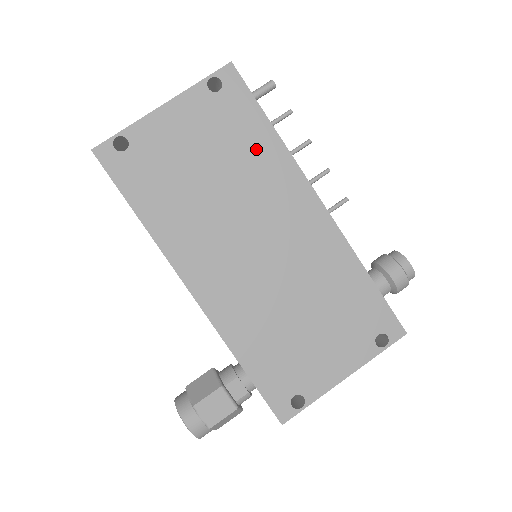
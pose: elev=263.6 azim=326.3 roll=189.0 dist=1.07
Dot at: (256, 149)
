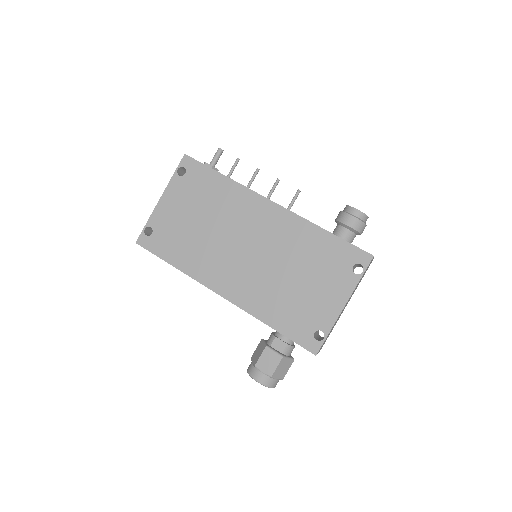
Dot at: (220, 193)
